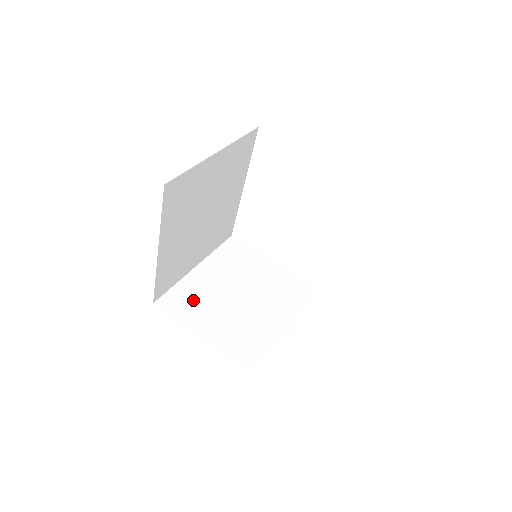
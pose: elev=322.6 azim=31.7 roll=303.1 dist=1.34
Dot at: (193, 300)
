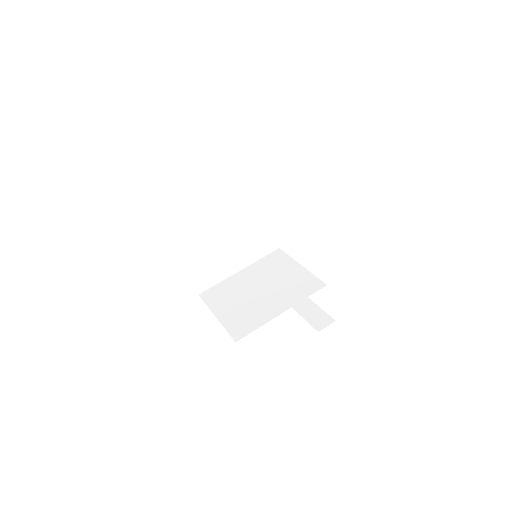
Dot at: (225, 293)
